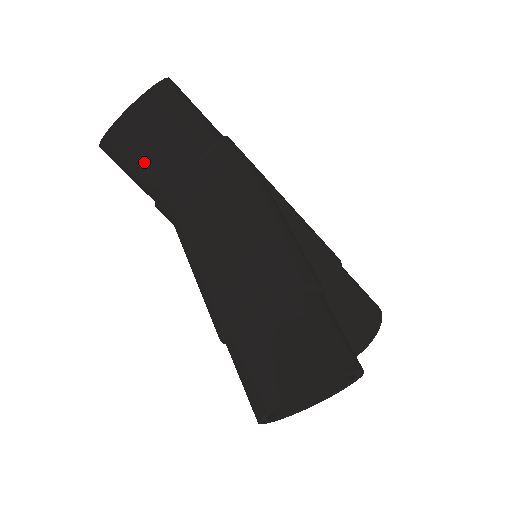
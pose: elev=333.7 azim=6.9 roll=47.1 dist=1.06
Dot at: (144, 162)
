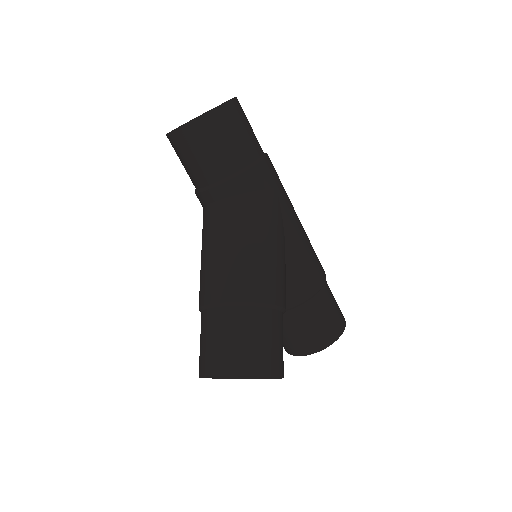
Dot at: (191, 163)
